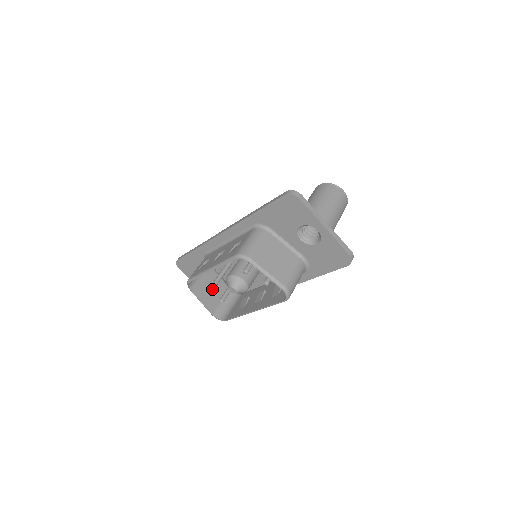
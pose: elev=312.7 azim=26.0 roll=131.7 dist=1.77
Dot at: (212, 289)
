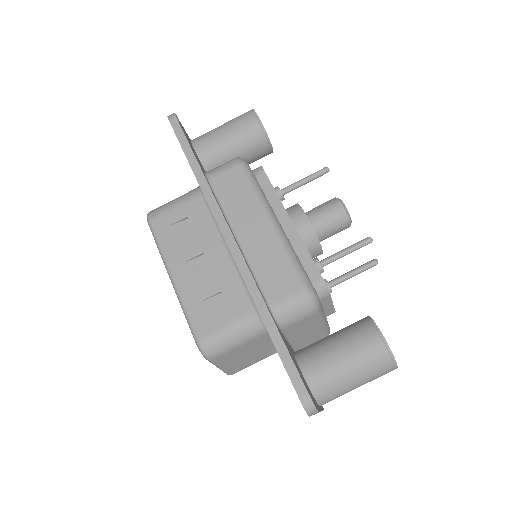
Dot at: occluded
